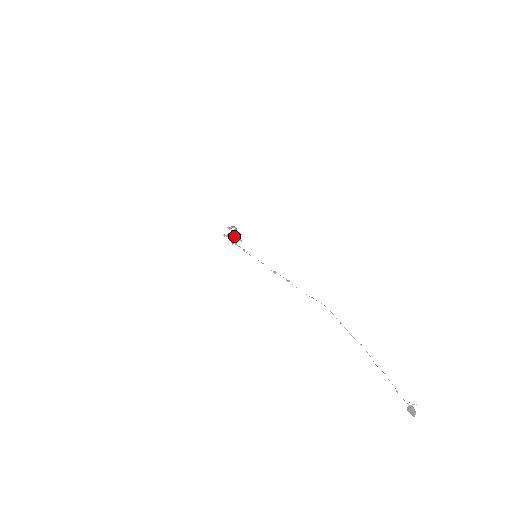
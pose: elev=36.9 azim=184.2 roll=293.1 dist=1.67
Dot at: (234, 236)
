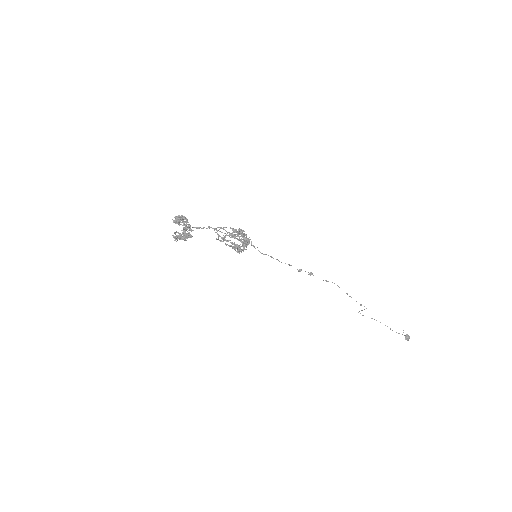
Dot at: (249, 240)
